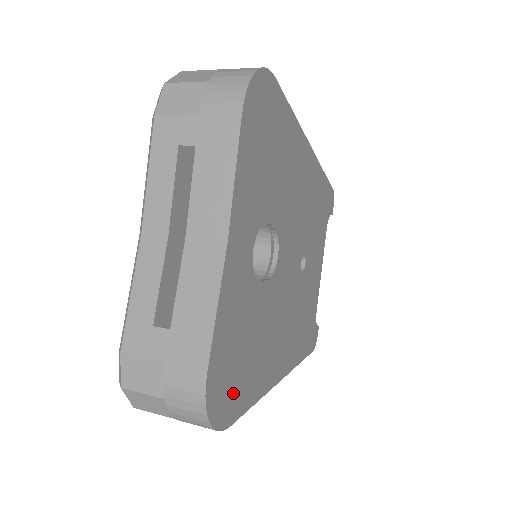
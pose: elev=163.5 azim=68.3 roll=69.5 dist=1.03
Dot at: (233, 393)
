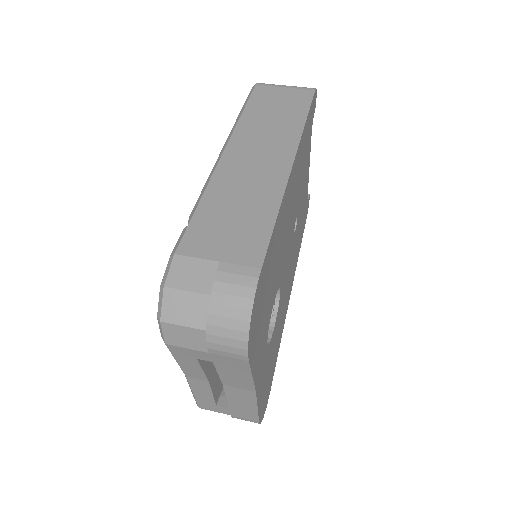
Dot at: (269, 384)
